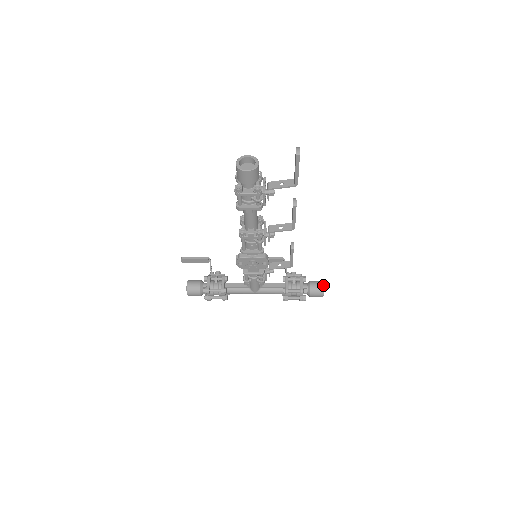
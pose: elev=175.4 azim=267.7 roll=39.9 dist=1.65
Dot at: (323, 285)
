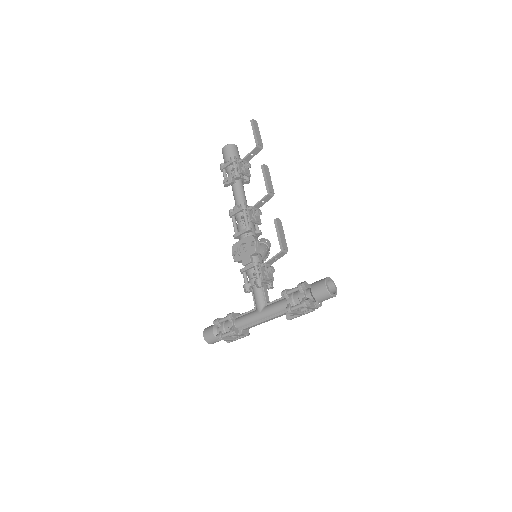
Dot at: (327, 277)
